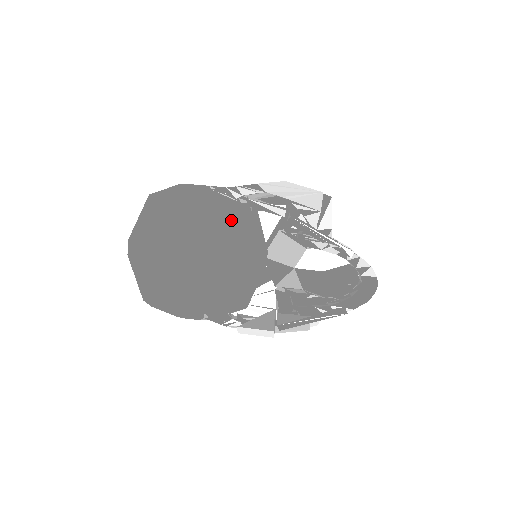
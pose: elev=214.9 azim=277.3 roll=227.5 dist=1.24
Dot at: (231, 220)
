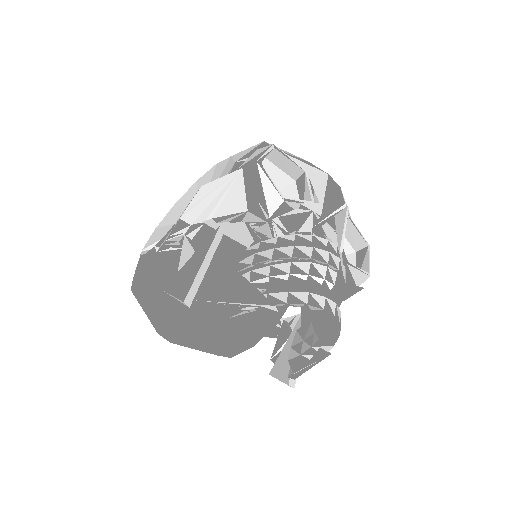
Dot at: occluded
